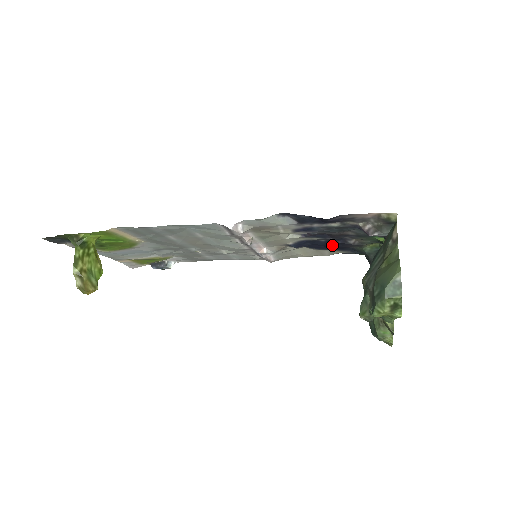
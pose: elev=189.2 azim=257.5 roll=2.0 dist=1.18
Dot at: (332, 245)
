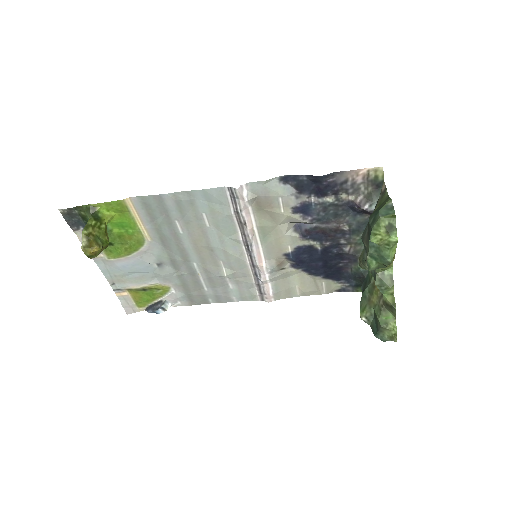
Dot at: (328, 260)
